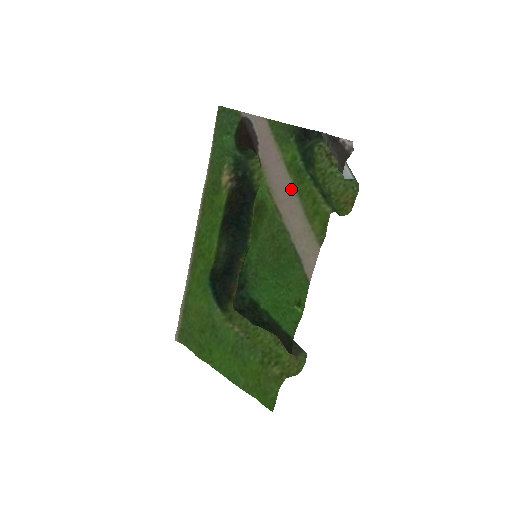
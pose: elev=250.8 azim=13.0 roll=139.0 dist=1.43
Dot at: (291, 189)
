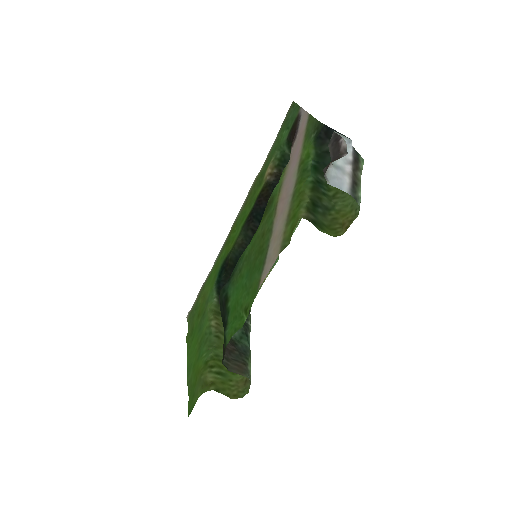
Dot at: (292, 187)
